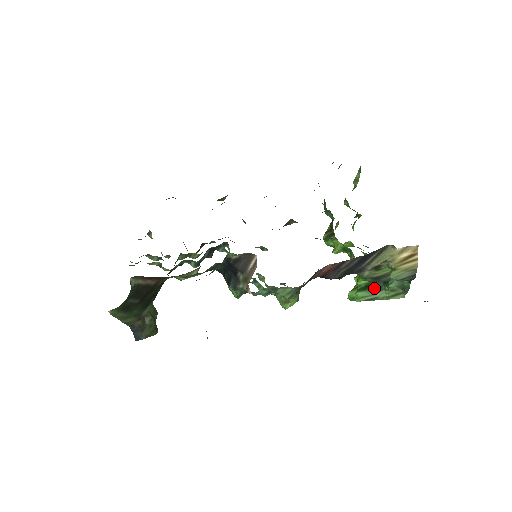
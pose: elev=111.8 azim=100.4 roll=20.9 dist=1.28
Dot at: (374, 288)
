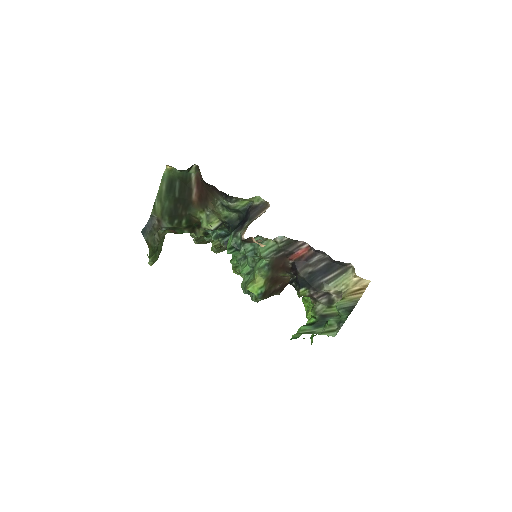
Dot at: (317, 324)
